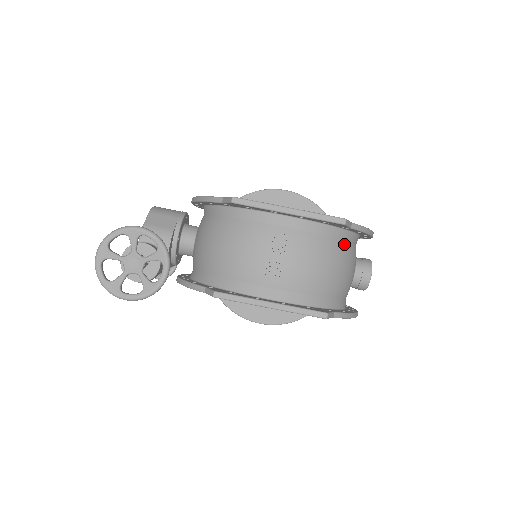
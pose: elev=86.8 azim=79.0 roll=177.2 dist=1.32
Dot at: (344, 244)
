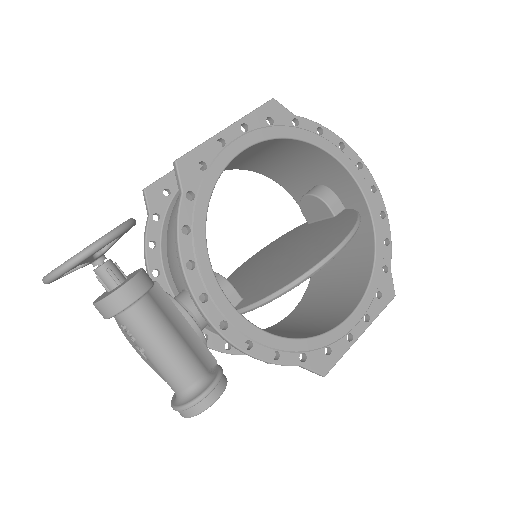
Dot at: occluded
